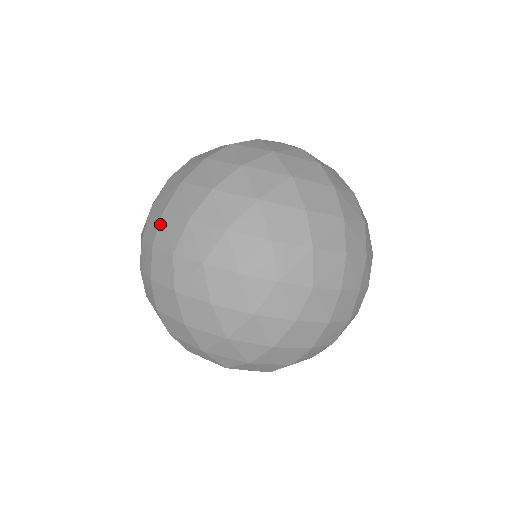
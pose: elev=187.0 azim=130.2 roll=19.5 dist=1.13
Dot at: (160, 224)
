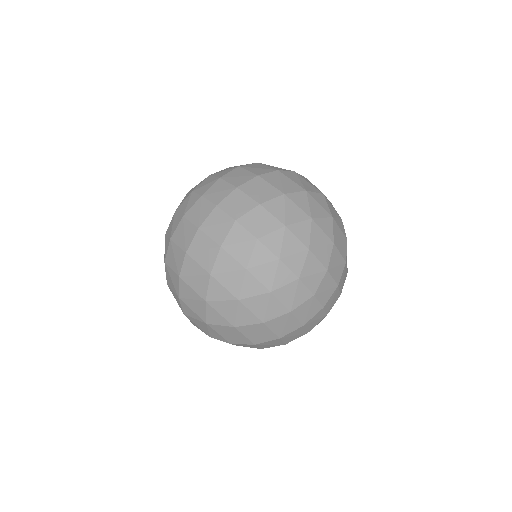
Dot at: (230, 194)
